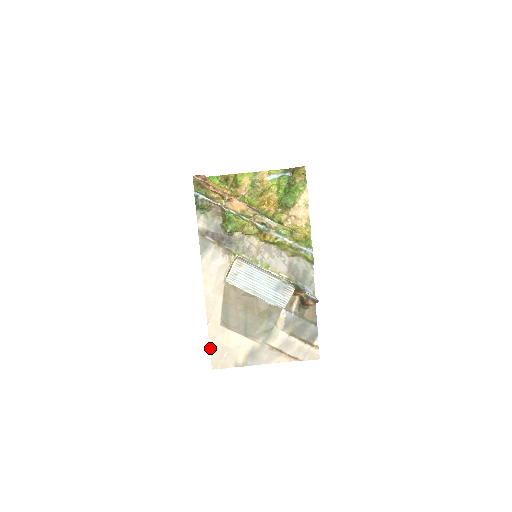
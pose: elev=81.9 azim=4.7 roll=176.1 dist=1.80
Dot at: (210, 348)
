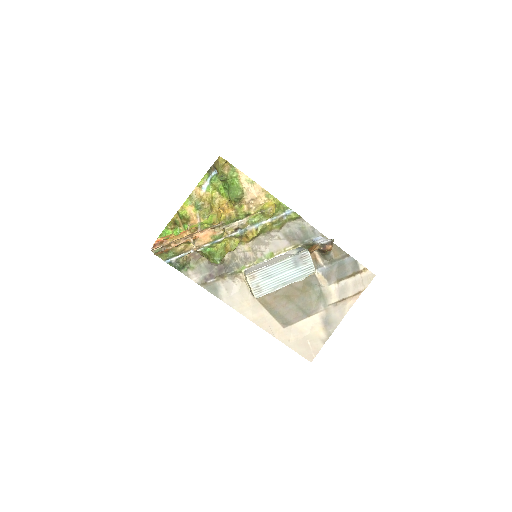
Dot at: (294, 350)
